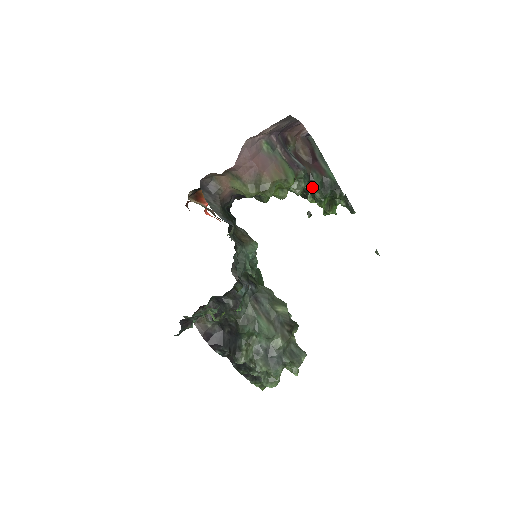
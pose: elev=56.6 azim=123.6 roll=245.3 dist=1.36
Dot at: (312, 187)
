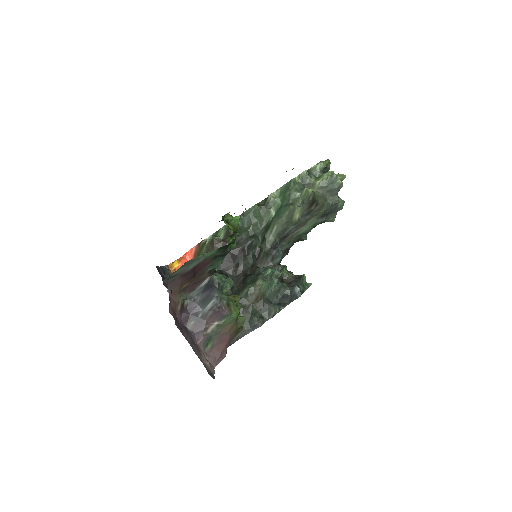
Dot at: occluded
